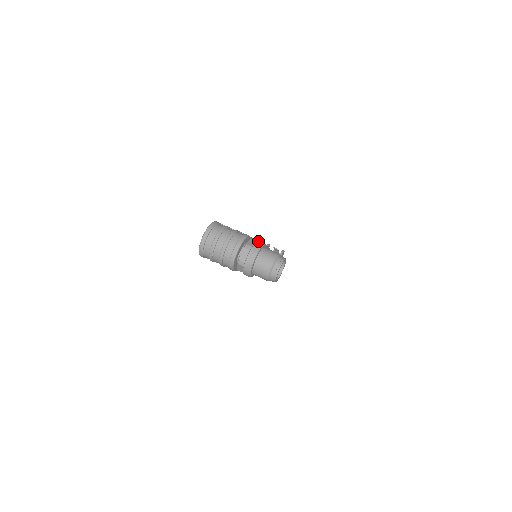
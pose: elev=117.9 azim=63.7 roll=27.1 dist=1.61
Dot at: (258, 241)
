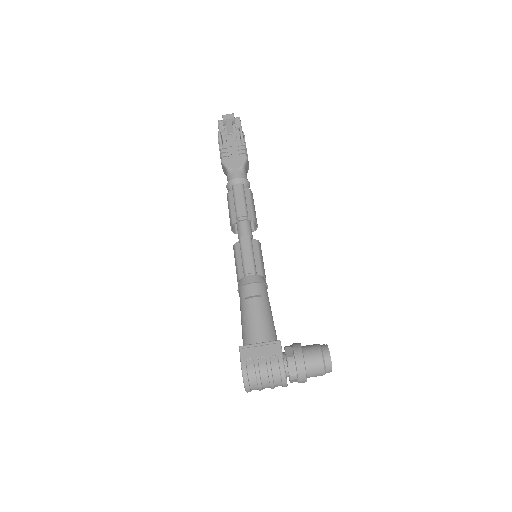
Dot at: (297, 364)
